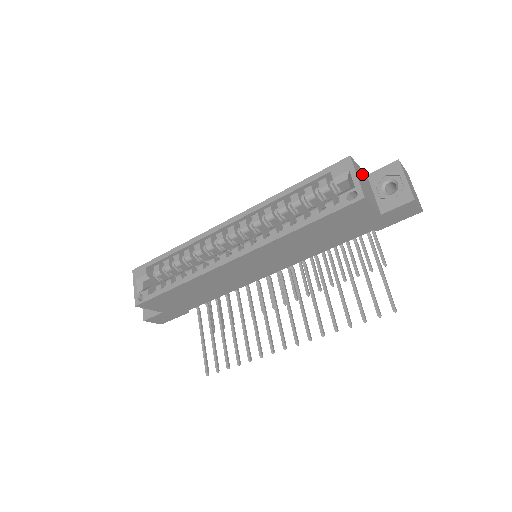
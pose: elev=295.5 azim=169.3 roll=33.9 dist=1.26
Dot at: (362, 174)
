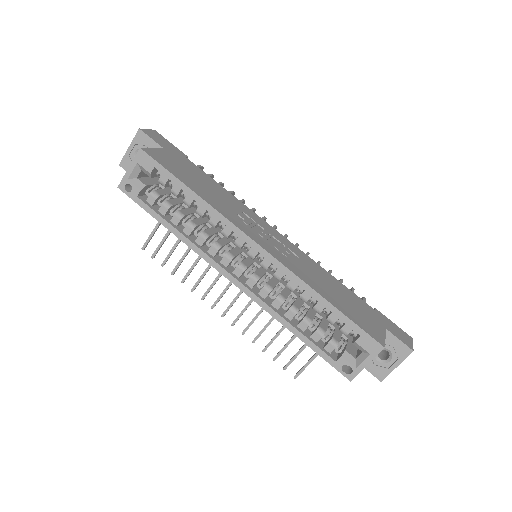
Dot at: occluded
